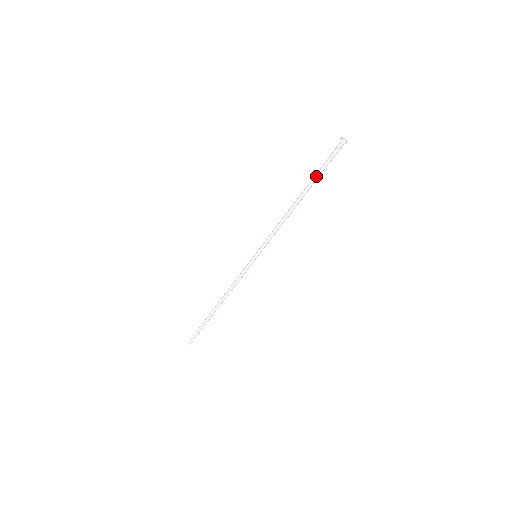
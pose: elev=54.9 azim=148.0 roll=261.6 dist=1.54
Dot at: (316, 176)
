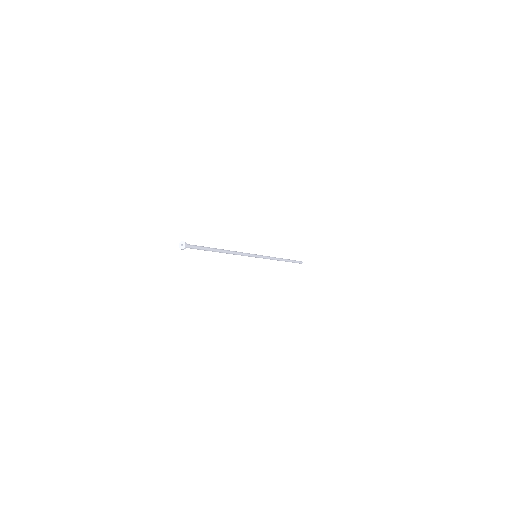
Dot at: occluded
